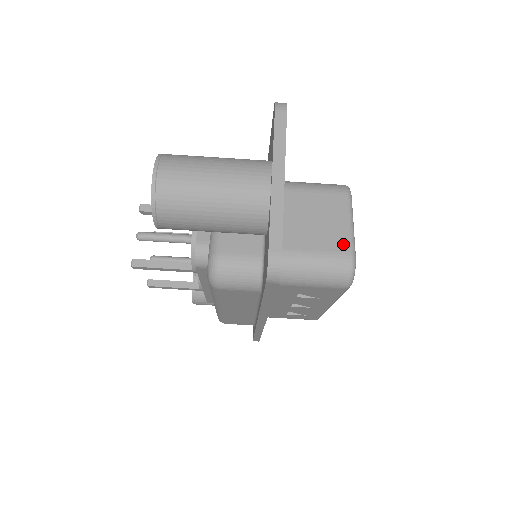
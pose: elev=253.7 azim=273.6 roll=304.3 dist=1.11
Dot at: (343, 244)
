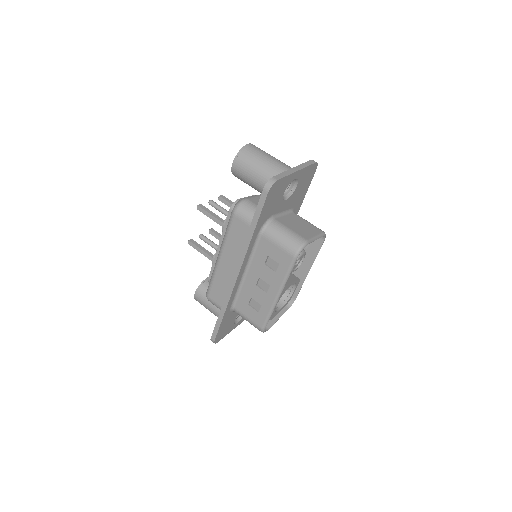
Dot at: (306, 236)
